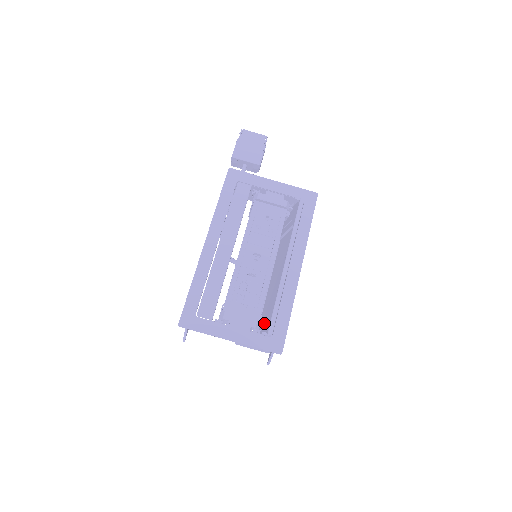
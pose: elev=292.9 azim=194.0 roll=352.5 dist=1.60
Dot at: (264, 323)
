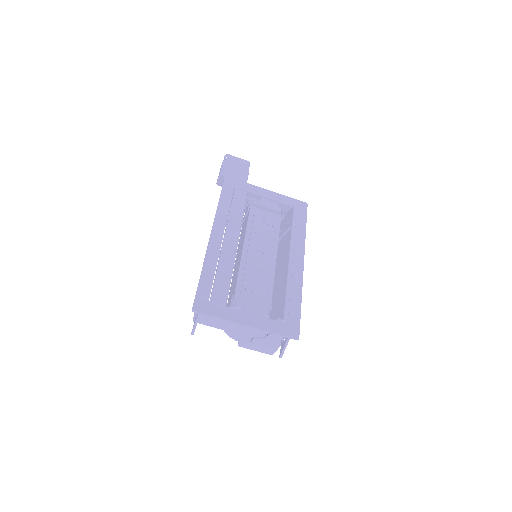
Dot at: (273, 316)
